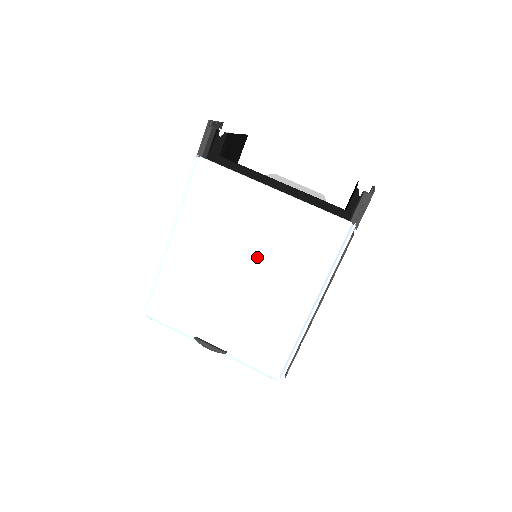
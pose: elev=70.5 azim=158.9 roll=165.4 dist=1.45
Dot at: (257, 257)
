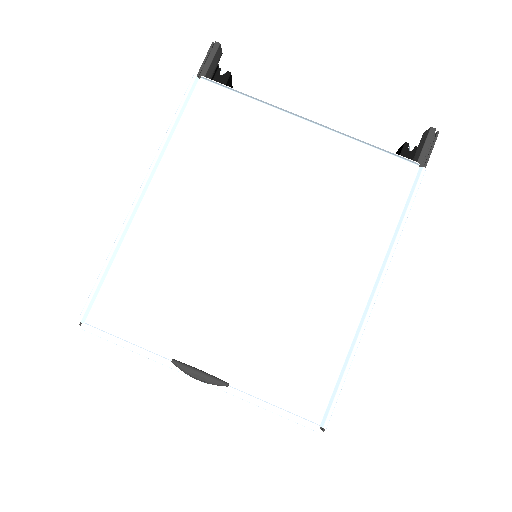
Dot at: (283, 219)
